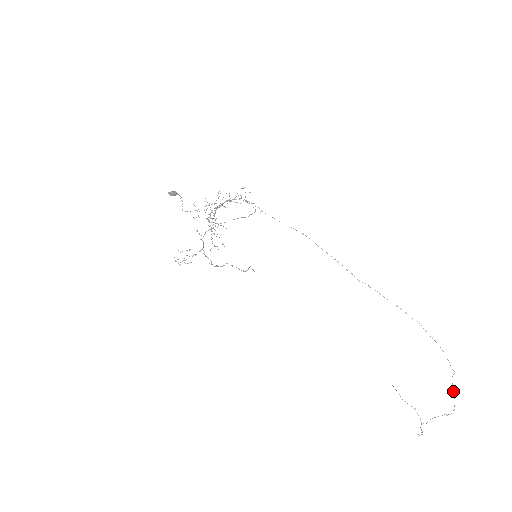
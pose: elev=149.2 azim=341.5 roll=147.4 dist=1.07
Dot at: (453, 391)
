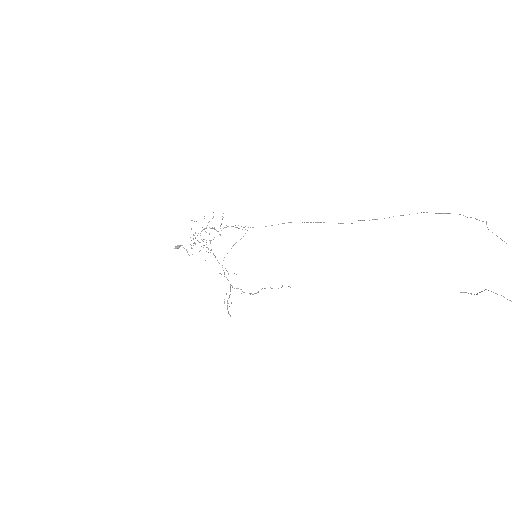
Dot at: occluded
